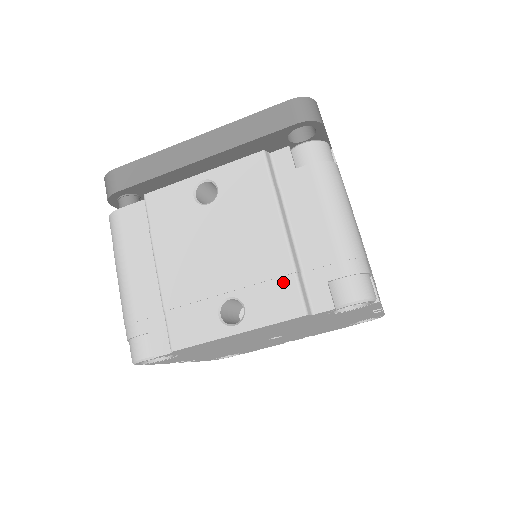
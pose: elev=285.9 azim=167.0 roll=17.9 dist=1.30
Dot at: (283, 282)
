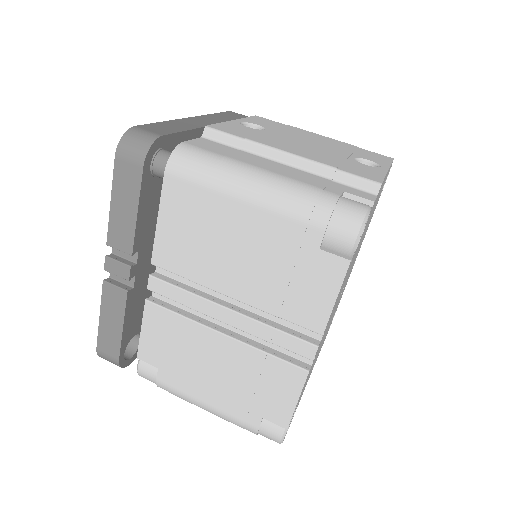
Dot at: (362, 150)
